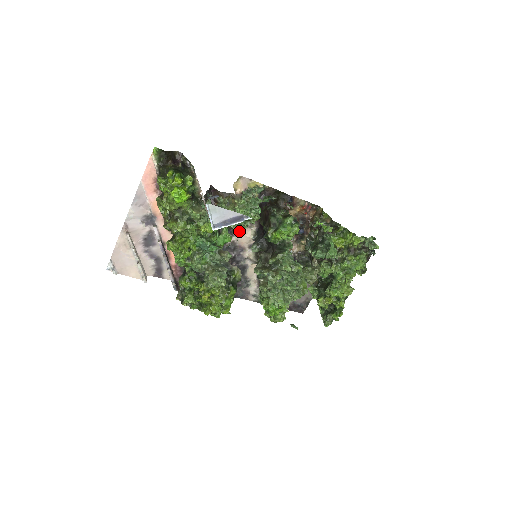
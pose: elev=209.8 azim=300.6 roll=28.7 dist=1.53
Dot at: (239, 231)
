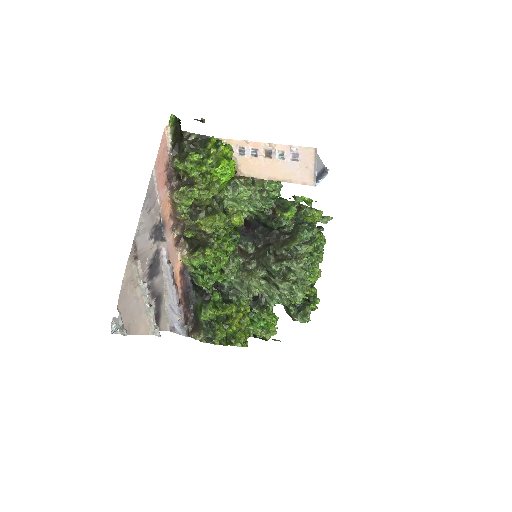
Dot at: occluded
